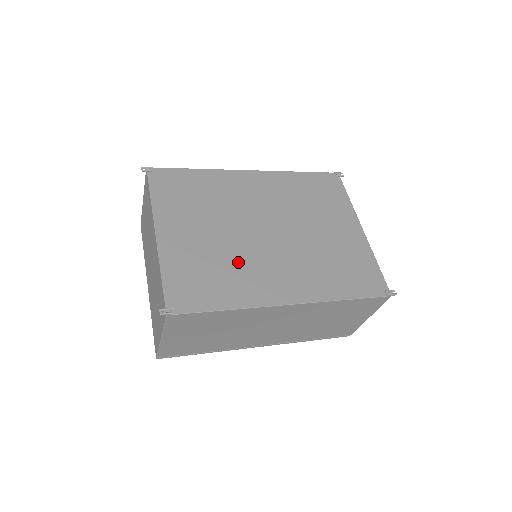
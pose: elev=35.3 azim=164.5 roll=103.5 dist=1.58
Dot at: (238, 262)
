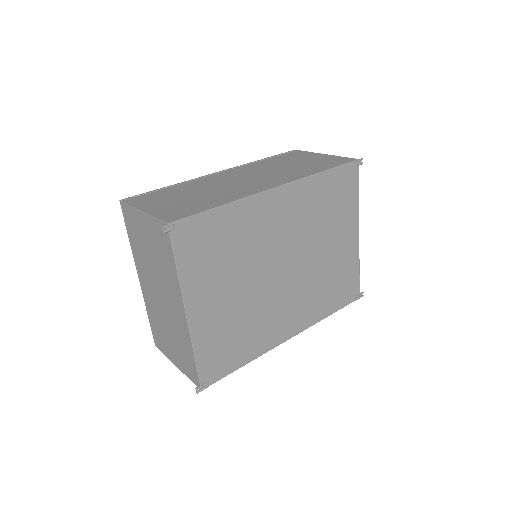
Dot at: (257, 316)
